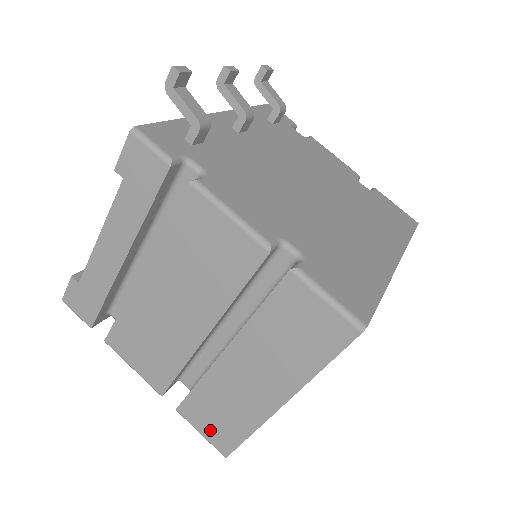
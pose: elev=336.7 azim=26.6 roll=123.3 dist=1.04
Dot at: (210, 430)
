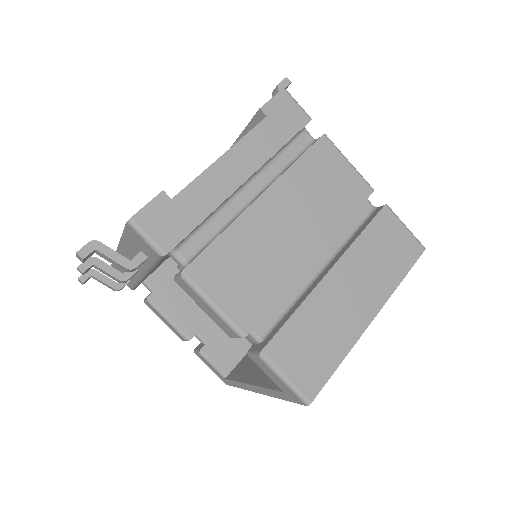
Dot at: (299, 369)
